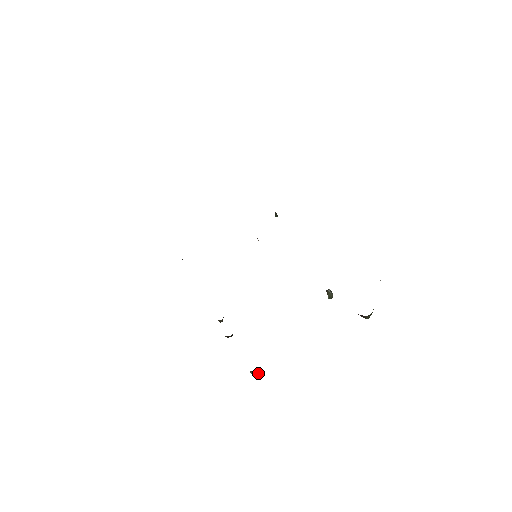
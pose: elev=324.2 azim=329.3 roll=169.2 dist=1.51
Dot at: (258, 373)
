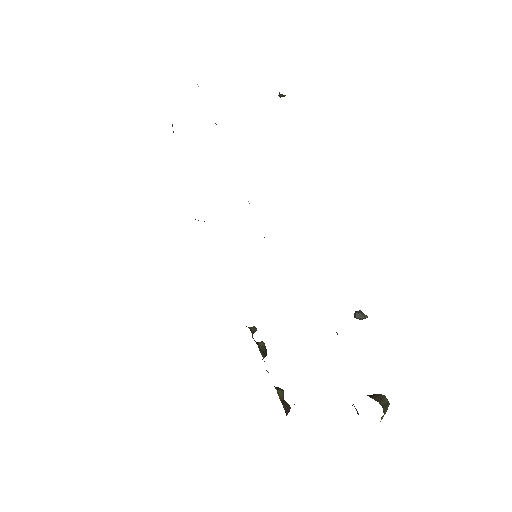
Dot at: occluded
